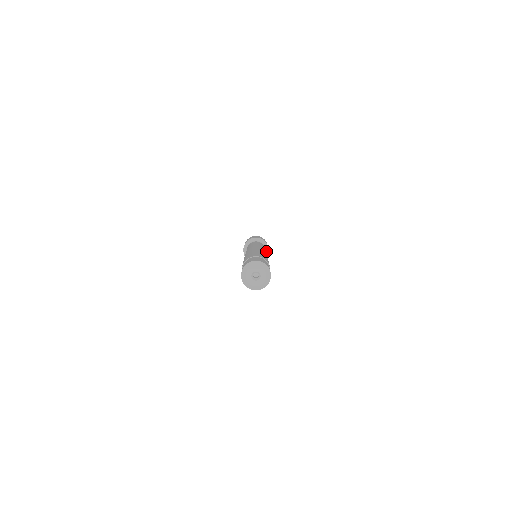
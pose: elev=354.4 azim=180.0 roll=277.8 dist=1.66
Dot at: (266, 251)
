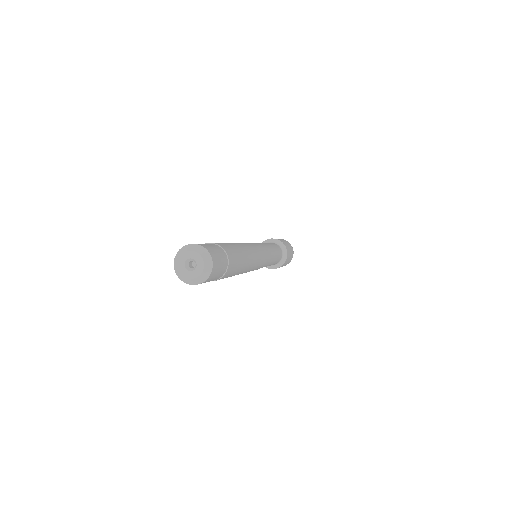
Dot at: (280, 263)
